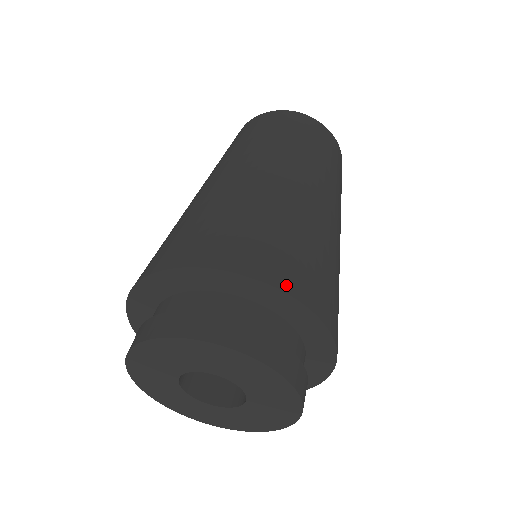
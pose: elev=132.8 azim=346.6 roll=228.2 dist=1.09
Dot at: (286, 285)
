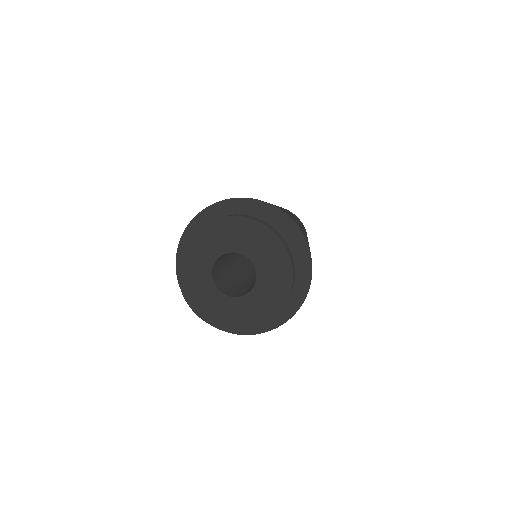
Dot at: (293, 220)
